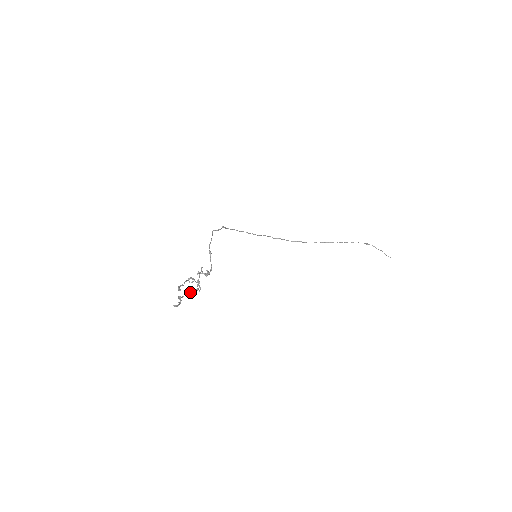
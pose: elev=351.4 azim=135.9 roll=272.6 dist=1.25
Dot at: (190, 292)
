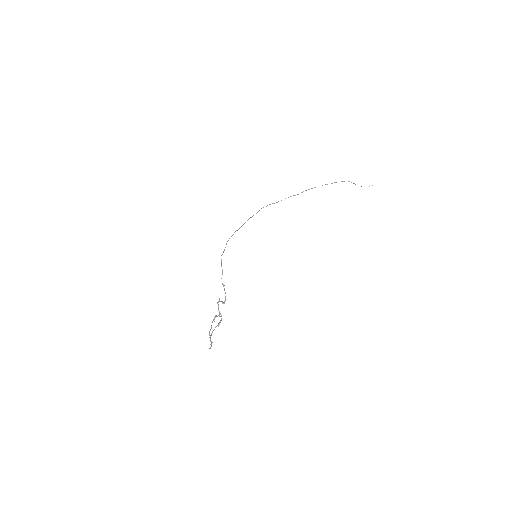
Dot at: occluded
